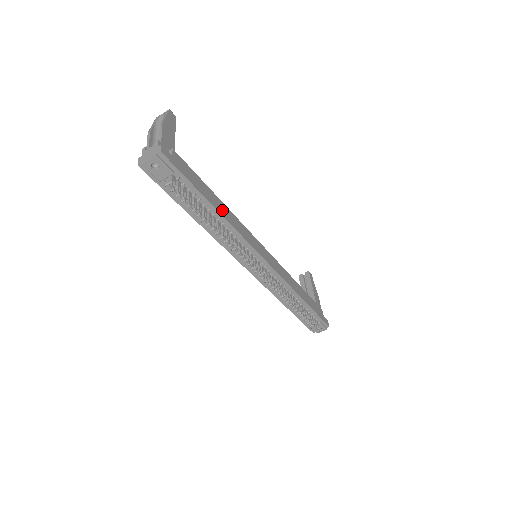
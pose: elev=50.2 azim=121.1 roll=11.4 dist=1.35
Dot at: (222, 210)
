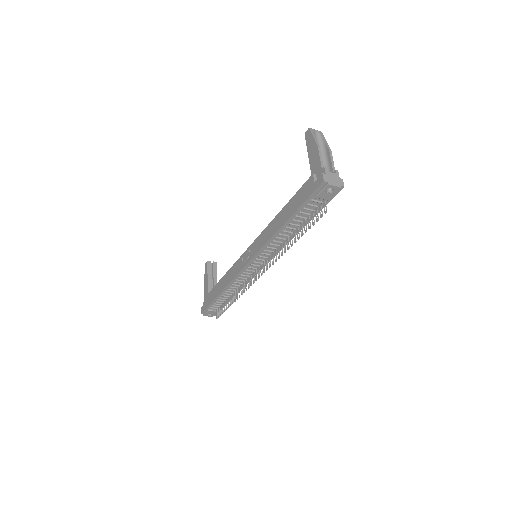
Dot at: occluded
